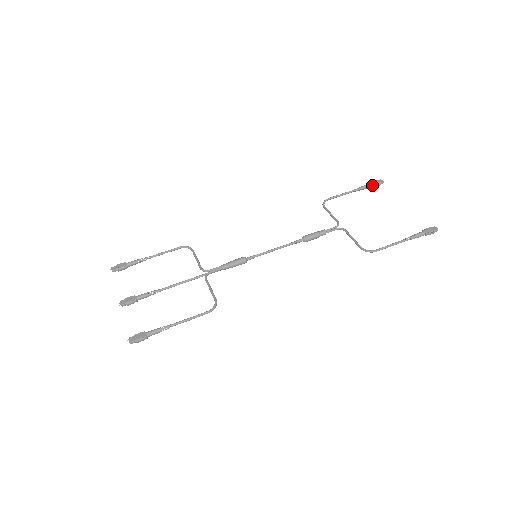
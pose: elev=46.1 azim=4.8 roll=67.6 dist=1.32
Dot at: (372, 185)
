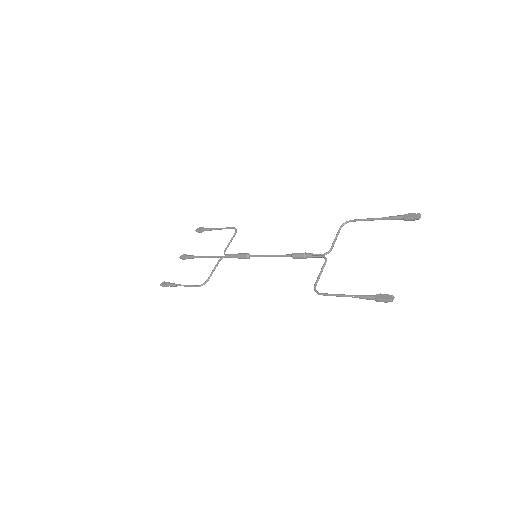
Dot at: (403, 218)
